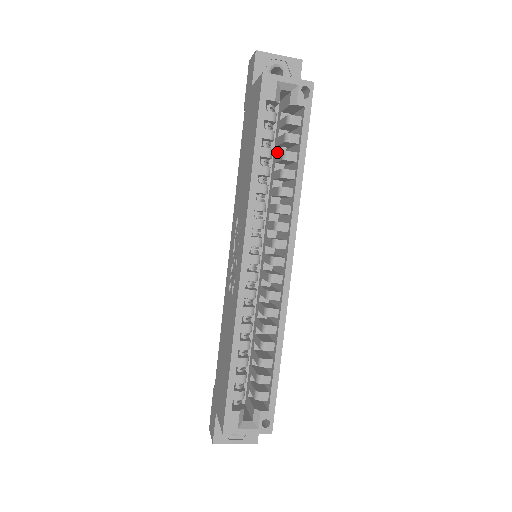
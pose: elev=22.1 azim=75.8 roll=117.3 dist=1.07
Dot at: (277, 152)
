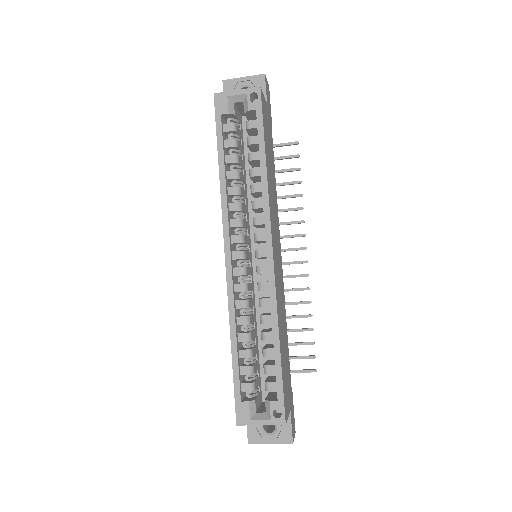
Dot at: occluded
